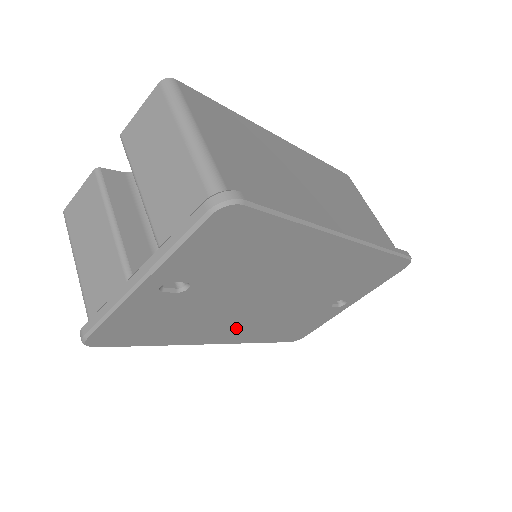
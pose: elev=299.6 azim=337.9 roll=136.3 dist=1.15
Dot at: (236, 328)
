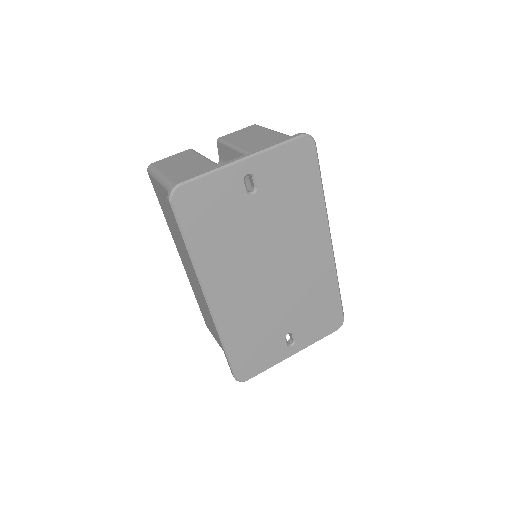
Dot at: (232, 291)
